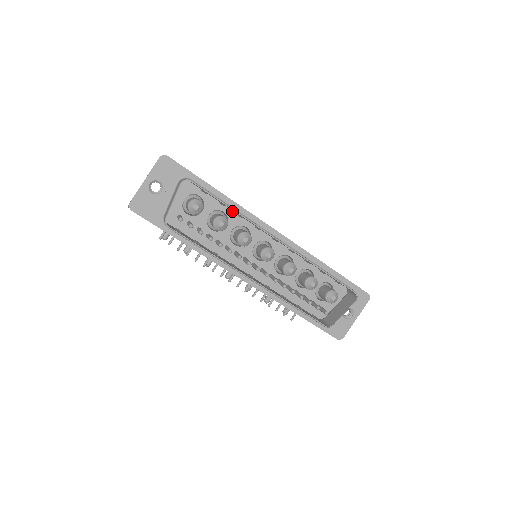
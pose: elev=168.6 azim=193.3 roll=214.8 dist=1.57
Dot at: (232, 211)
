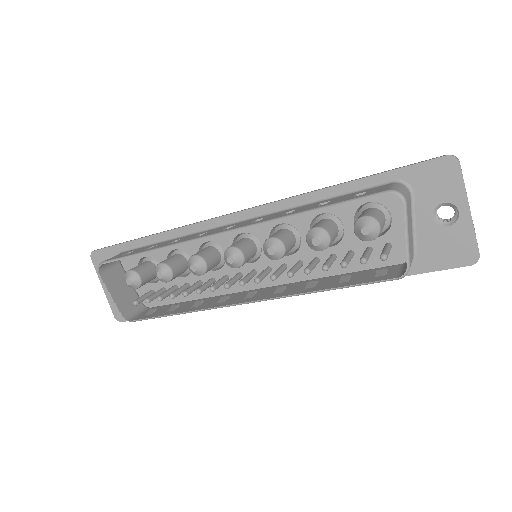
Dot at: occluded
